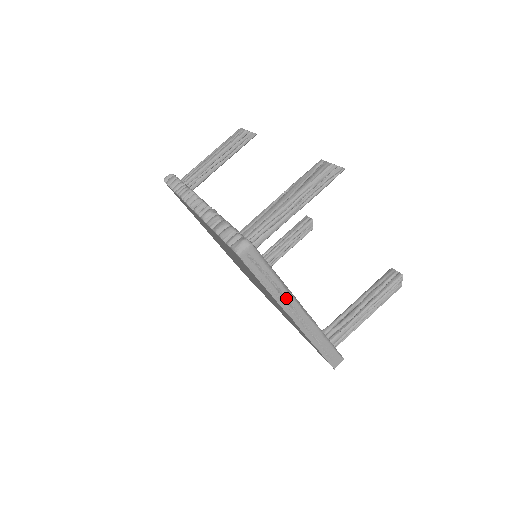
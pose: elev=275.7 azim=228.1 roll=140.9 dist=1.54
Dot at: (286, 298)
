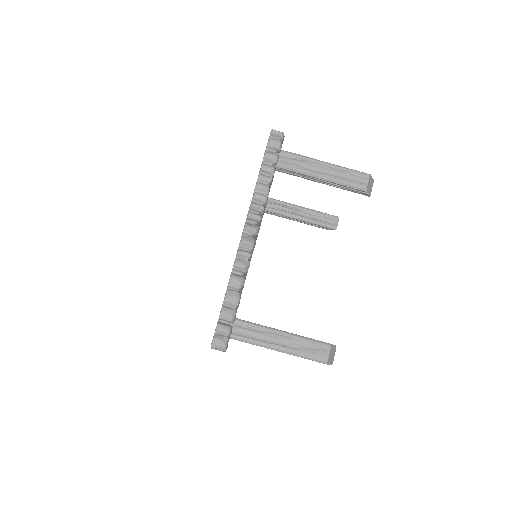
Dot at: occluded
